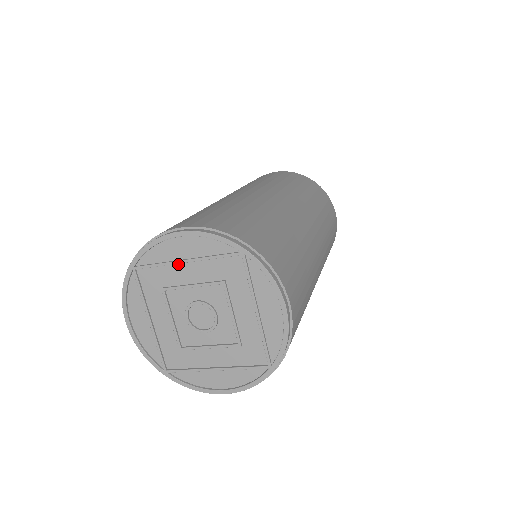
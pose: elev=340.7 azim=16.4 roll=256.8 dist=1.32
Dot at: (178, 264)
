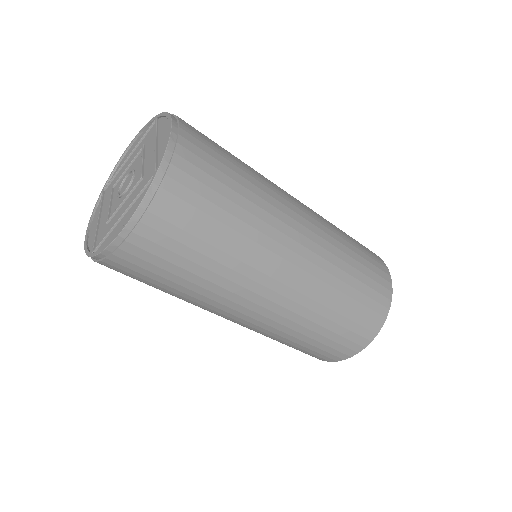
Dot at: (125, 164)
